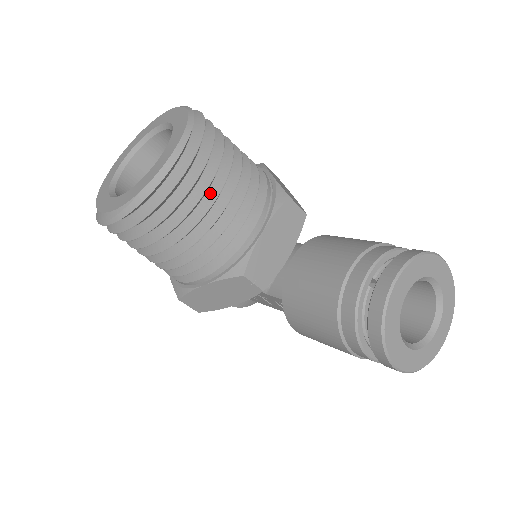
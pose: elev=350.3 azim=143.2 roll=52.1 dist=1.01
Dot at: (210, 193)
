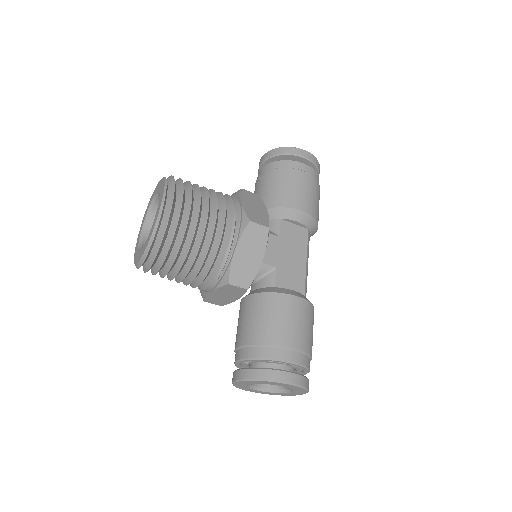
Dot at: (172, 273)
